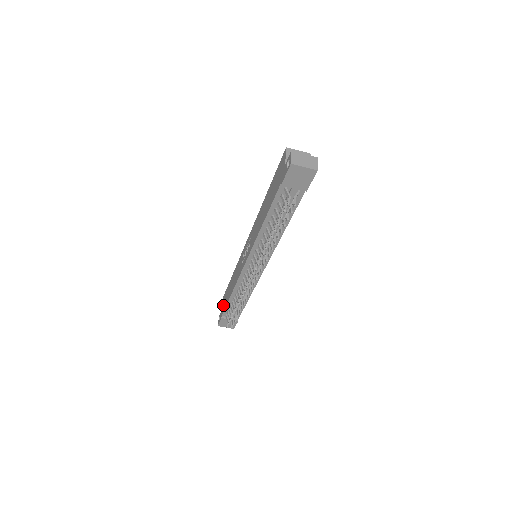
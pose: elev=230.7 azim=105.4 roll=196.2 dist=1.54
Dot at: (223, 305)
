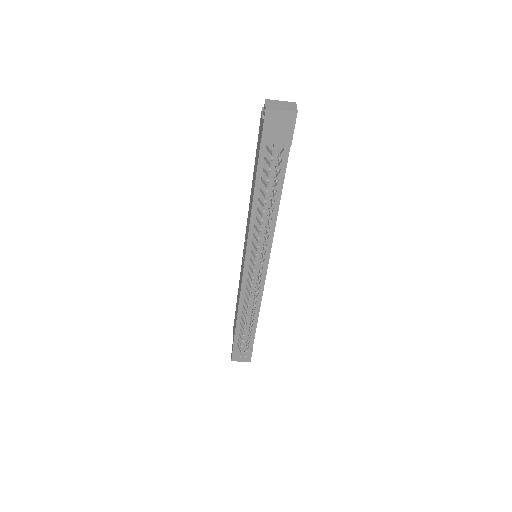
Dot at: (233, 334)
